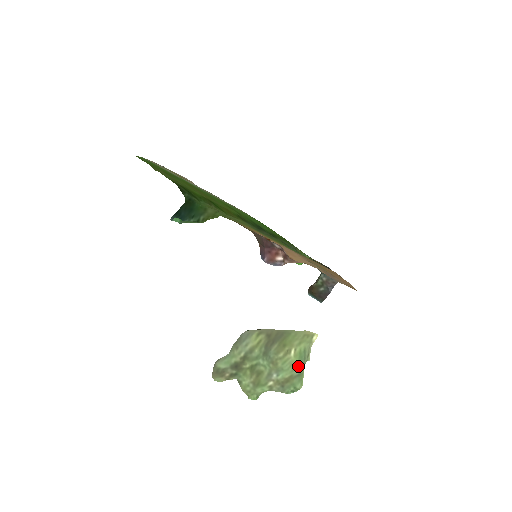
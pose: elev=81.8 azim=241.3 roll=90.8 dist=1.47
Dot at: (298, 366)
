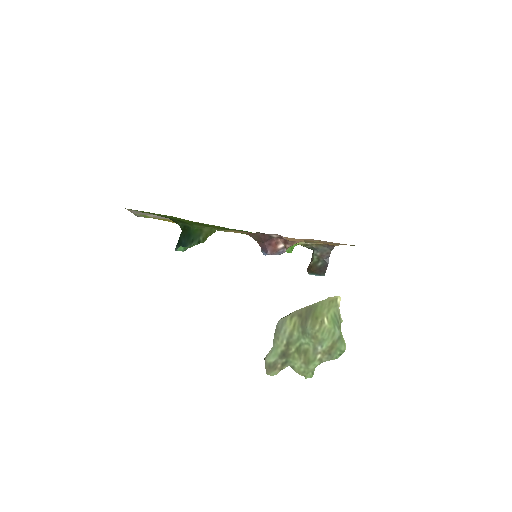
Dot at: (335, 331)
